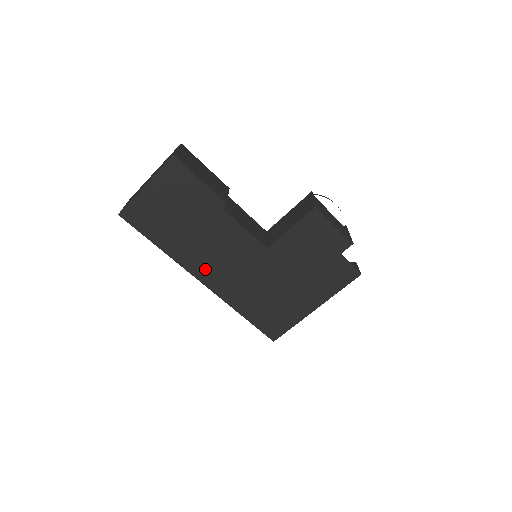
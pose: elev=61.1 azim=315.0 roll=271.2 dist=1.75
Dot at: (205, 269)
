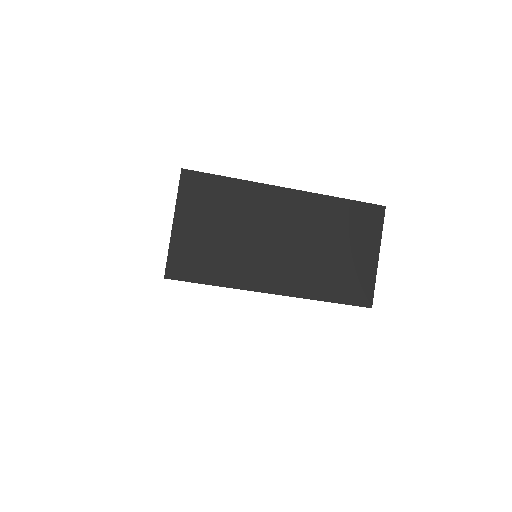
Dot at: occluded
